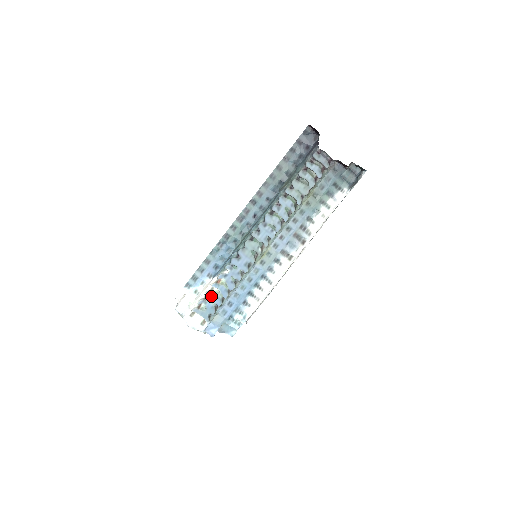
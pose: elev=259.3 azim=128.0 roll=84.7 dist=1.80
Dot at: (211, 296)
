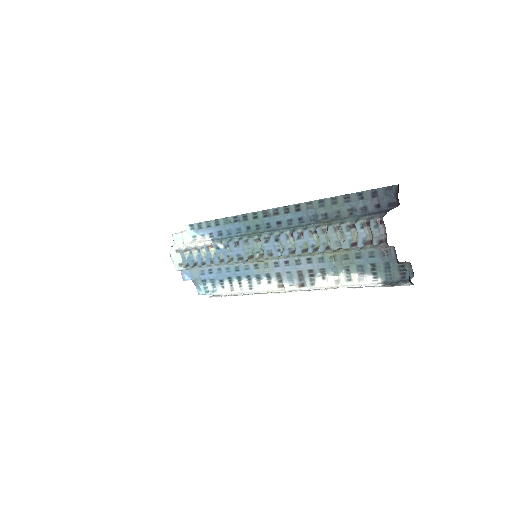
Dot at: (198, 252)
